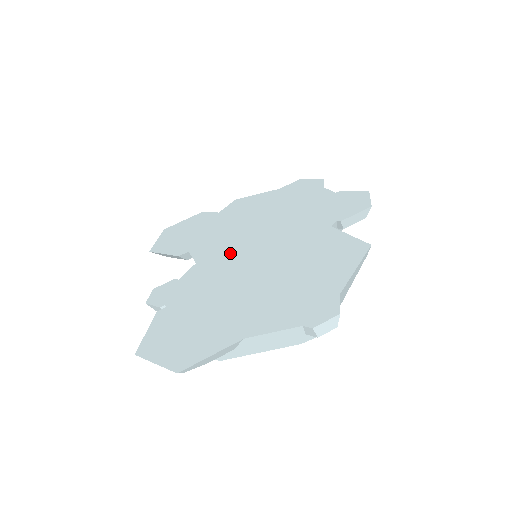
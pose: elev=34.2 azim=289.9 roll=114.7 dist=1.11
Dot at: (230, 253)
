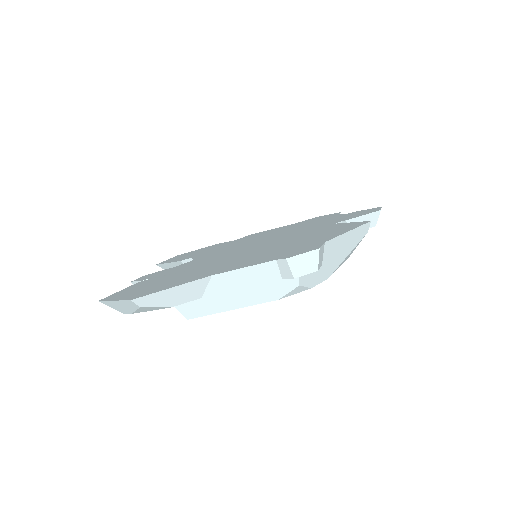
Dot at: (229, 250)
